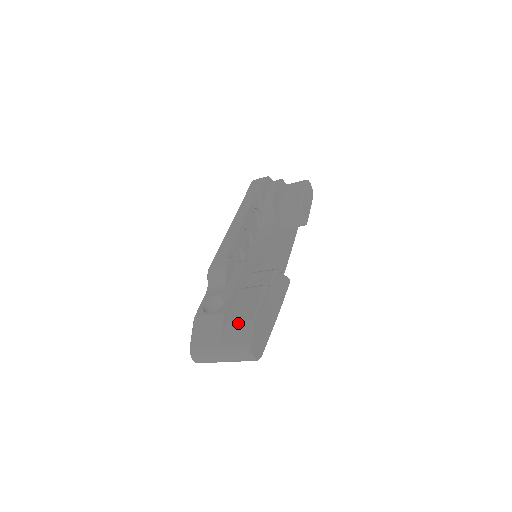
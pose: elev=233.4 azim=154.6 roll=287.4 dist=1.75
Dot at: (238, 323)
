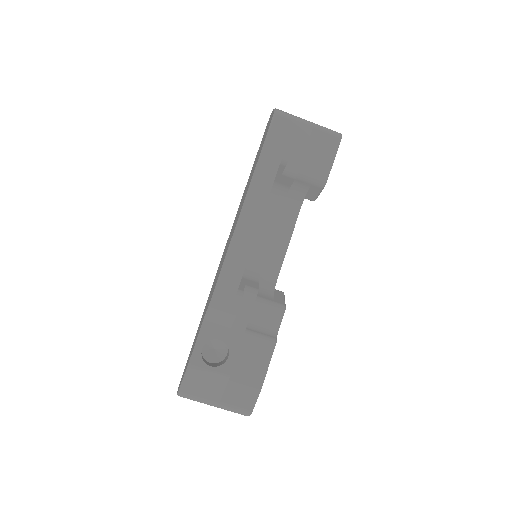
Dot at: (243, 387)
